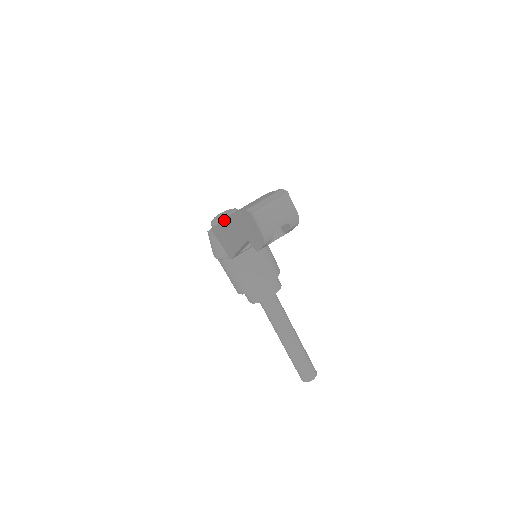
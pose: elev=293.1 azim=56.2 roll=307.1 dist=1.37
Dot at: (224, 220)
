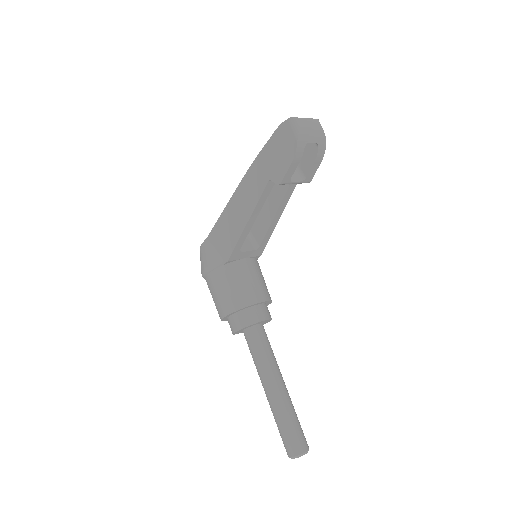
Dot at: (238, 187)
